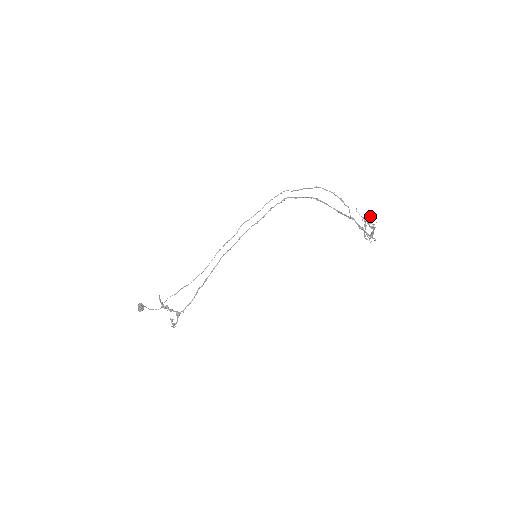
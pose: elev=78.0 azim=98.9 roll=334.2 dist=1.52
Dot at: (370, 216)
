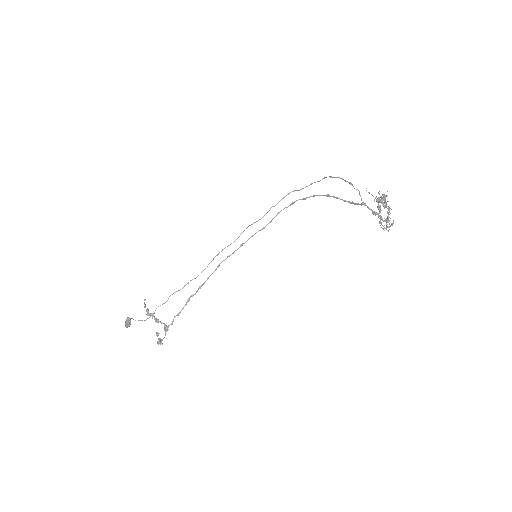
Dot at: occluded
